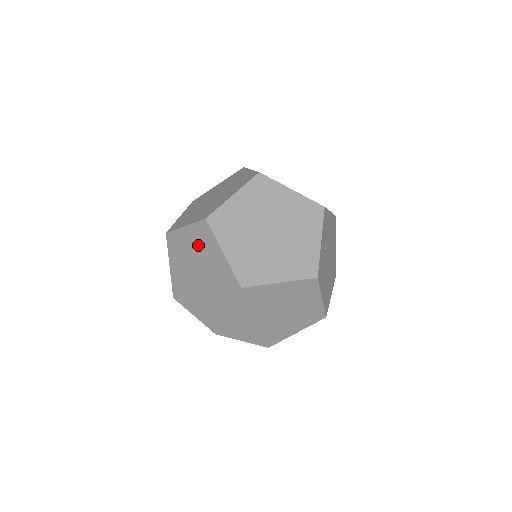
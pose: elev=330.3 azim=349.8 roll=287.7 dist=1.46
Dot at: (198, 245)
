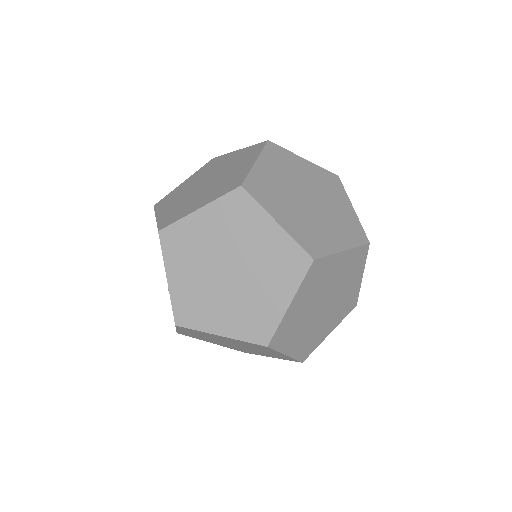
Dot at: (227, 227)
